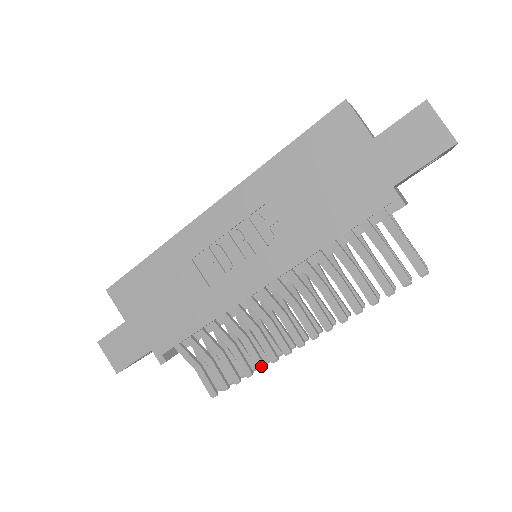
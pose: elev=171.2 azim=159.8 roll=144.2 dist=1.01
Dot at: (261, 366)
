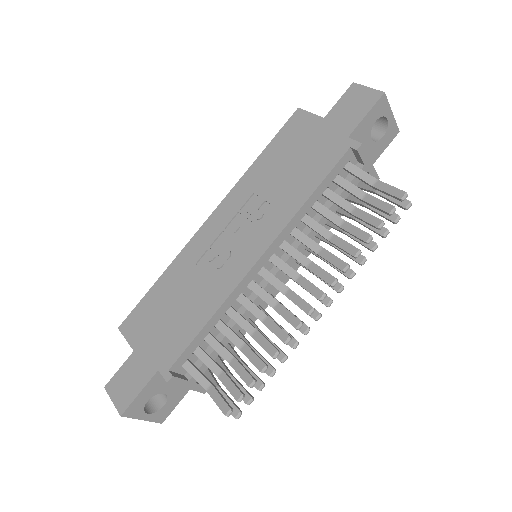
Dot at: (274, 352)
